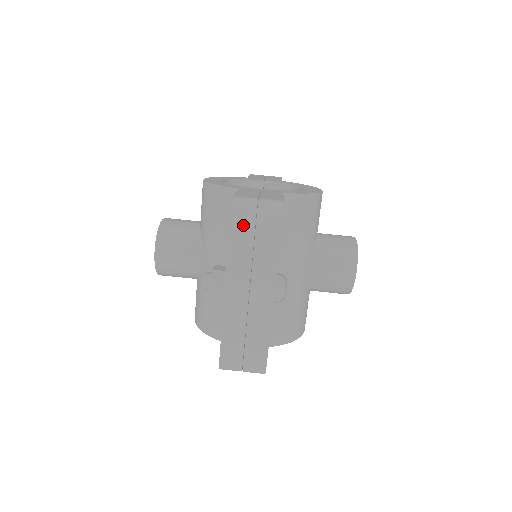
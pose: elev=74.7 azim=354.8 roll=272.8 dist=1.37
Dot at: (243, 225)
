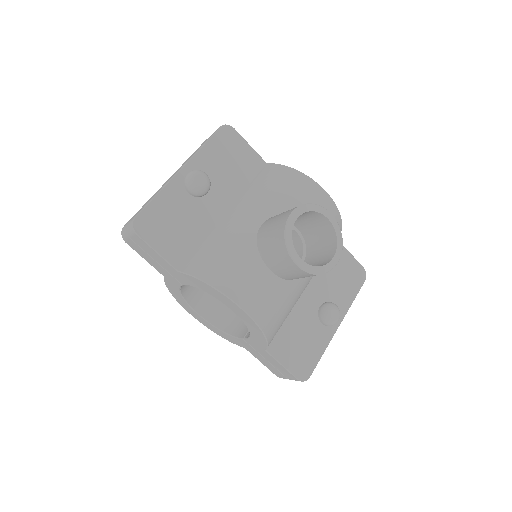
Dot at: occluded
